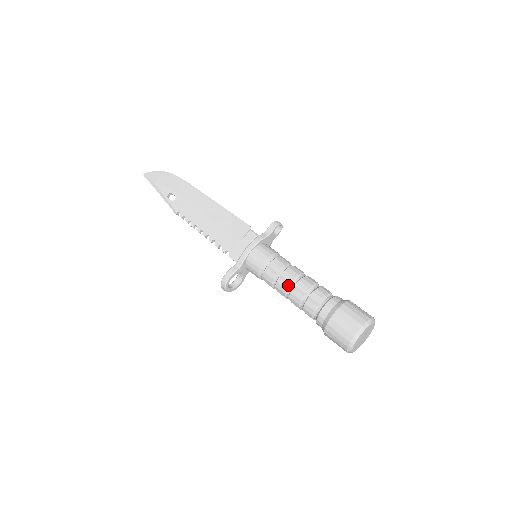
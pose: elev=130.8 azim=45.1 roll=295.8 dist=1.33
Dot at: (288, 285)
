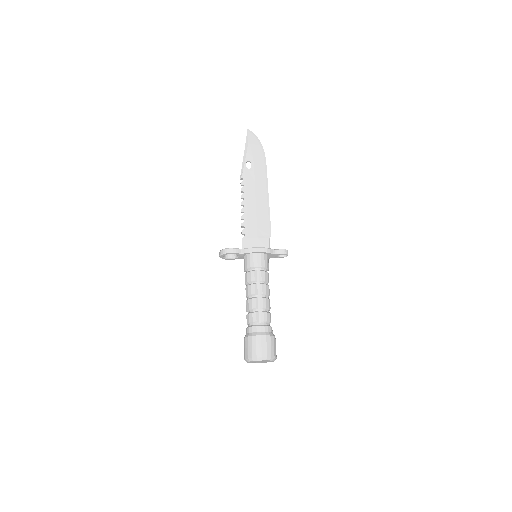
Dot at: (255, 293)
